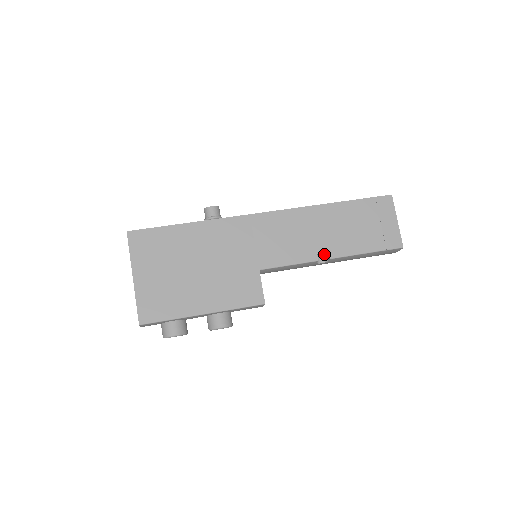
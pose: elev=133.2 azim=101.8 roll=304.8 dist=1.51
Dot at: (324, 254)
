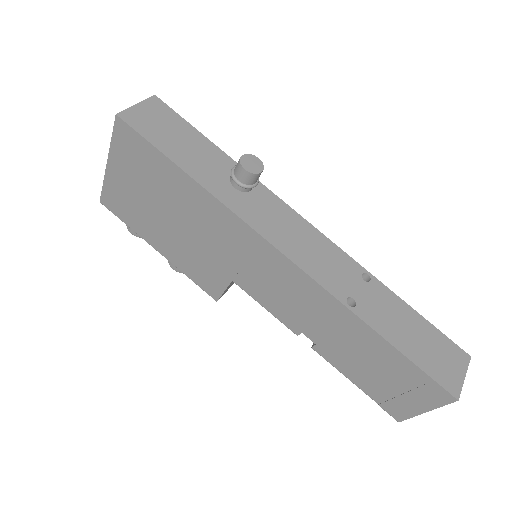
Dot at: occluded
